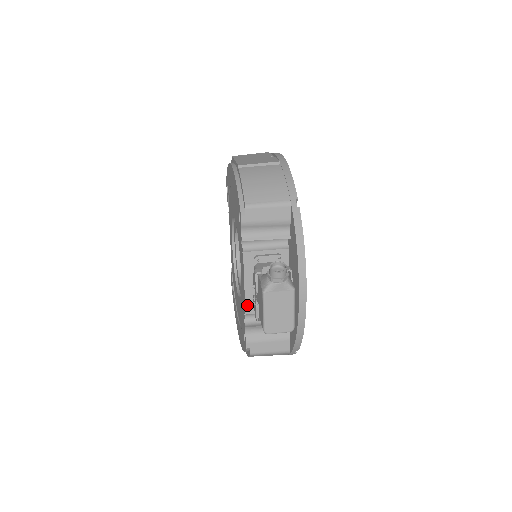
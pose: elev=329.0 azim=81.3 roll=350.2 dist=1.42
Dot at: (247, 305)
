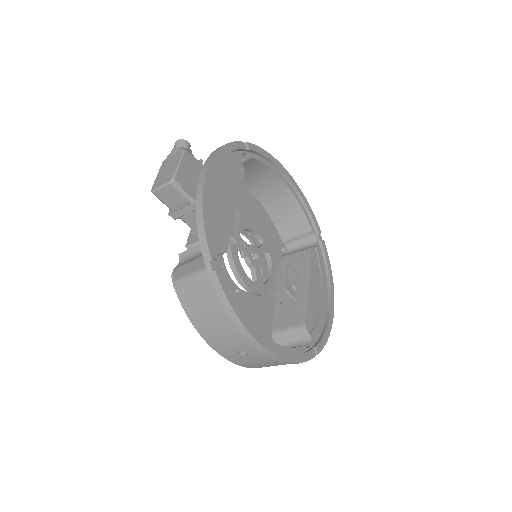
Dot at: (190, 237)
